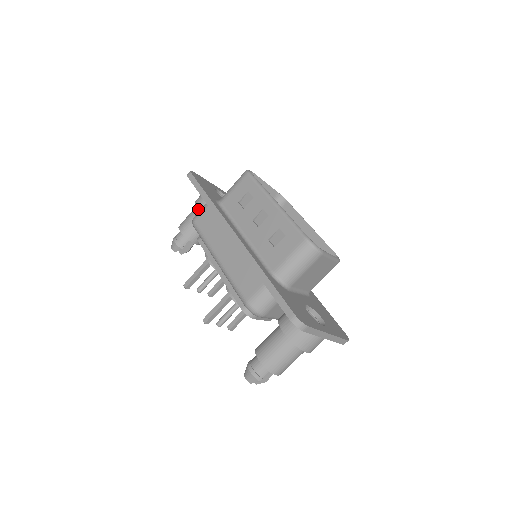
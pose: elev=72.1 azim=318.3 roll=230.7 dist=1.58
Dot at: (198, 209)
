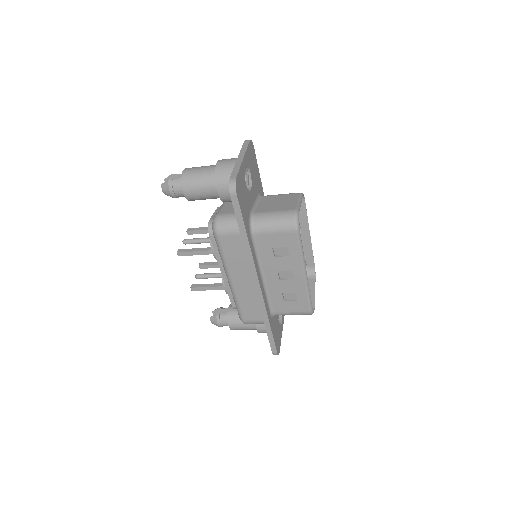
Dot at: (216, 190)
